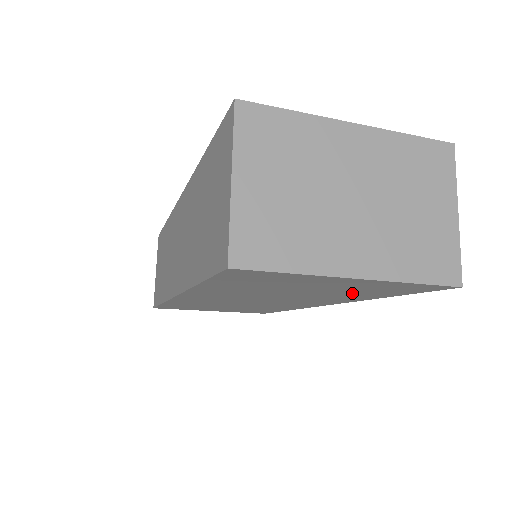
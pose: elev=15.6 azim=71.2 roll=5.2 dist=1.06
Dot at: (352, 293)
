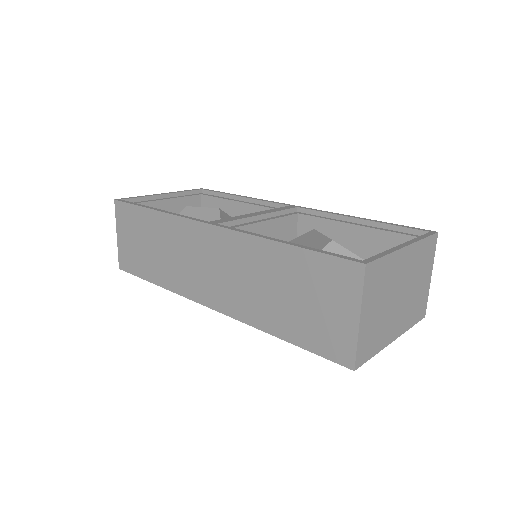
Dot at: occluded
